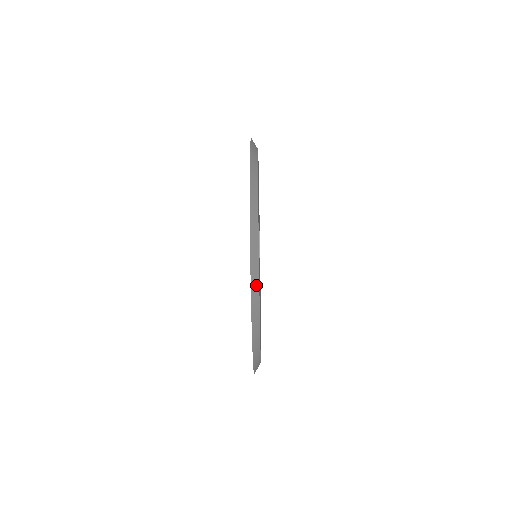
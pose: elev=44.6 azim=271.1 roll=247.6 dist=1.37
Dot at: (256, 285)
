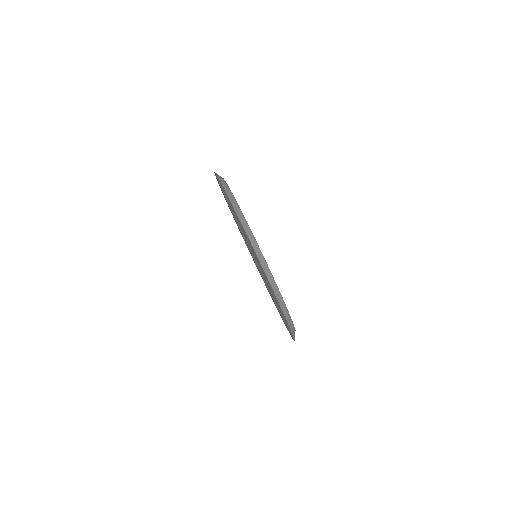
Dot at: occluded
